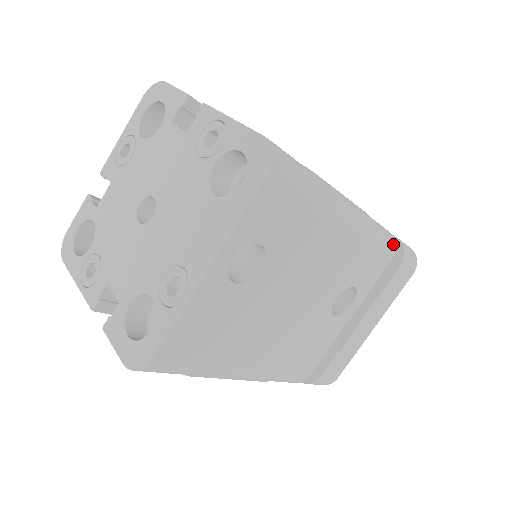
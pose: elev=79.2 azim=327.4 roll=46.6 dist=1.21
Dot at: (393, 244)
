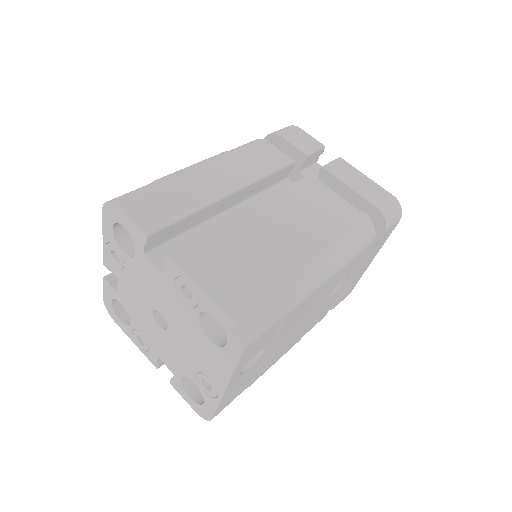
Dot at: (372, 234)
